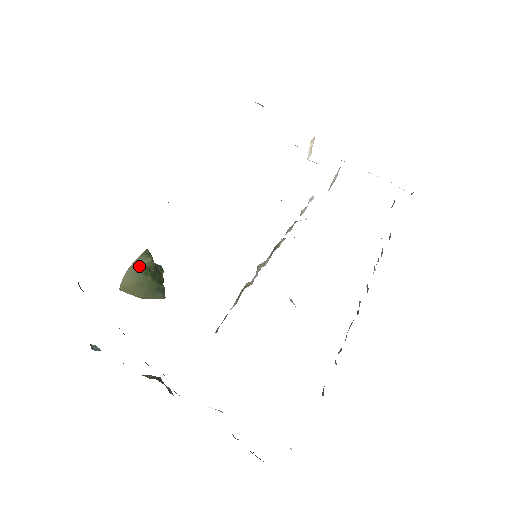
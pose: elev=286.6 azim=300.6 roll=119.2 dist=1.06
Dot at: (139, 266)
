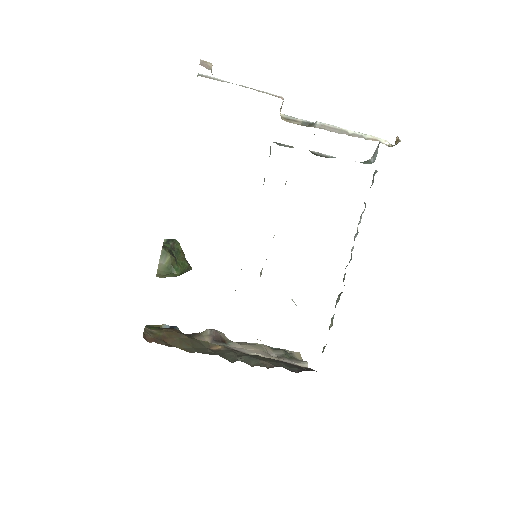
Dot at: (164, 267)
